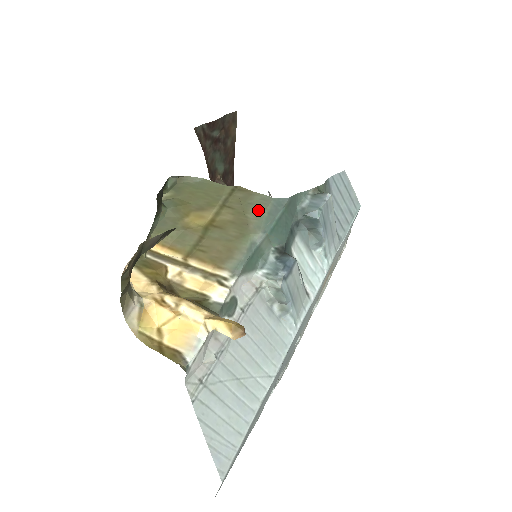
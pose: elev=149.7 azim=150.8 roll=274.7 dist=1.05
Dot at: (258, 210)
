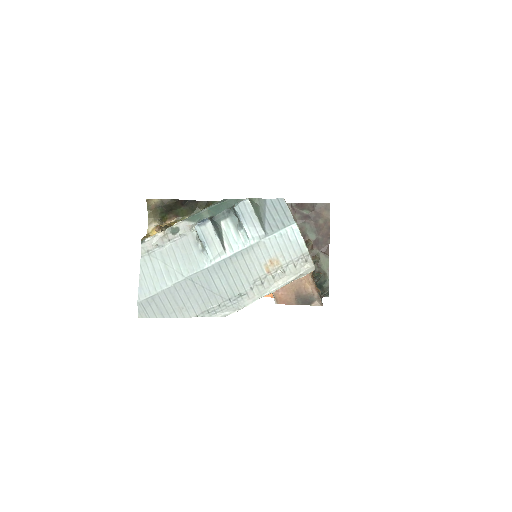
Dot at: occluded
